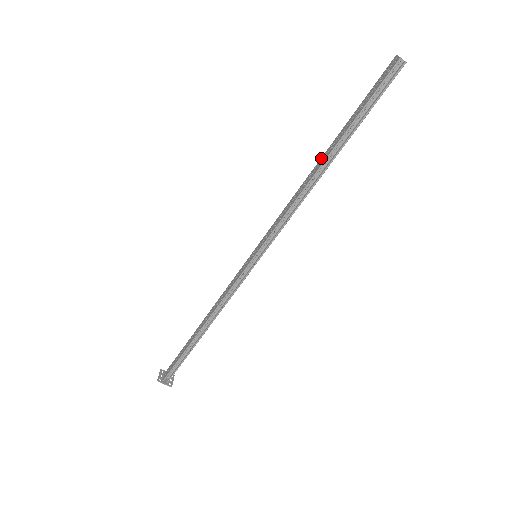
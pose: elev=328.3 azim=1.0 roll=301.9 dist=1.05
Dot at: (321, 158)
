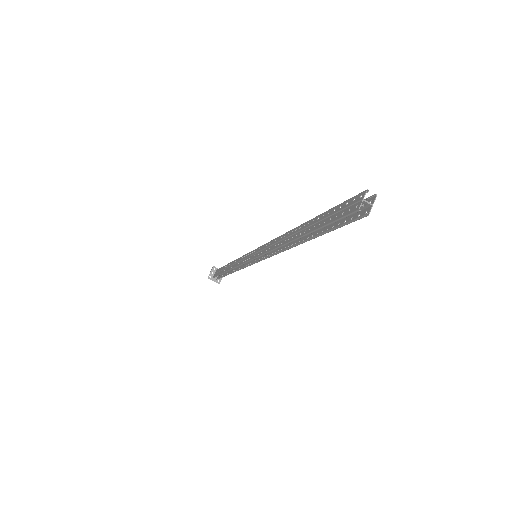
Dot at: (297, 228)
